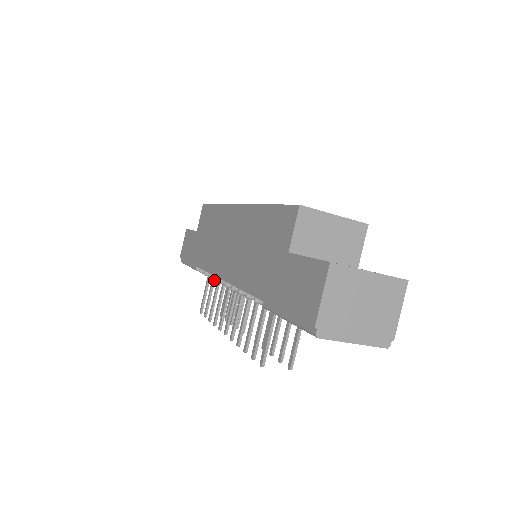
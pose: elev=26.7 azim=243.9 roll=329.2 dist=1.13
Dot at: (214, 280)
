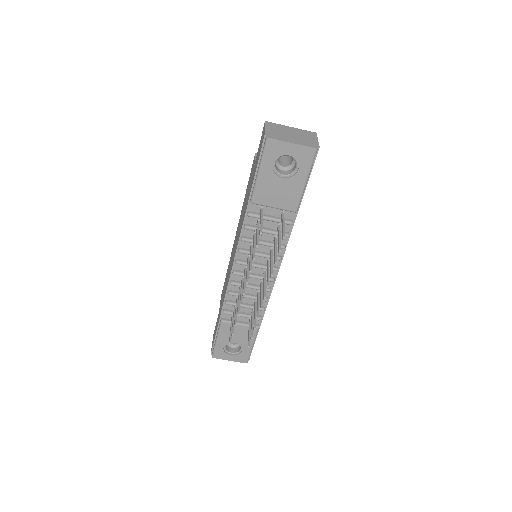
Dot at: (230, 283)
